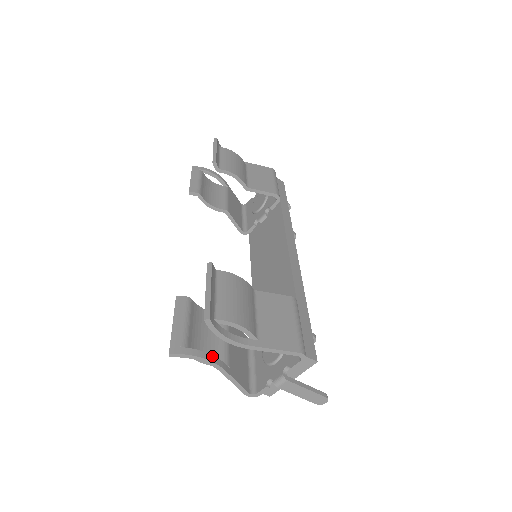
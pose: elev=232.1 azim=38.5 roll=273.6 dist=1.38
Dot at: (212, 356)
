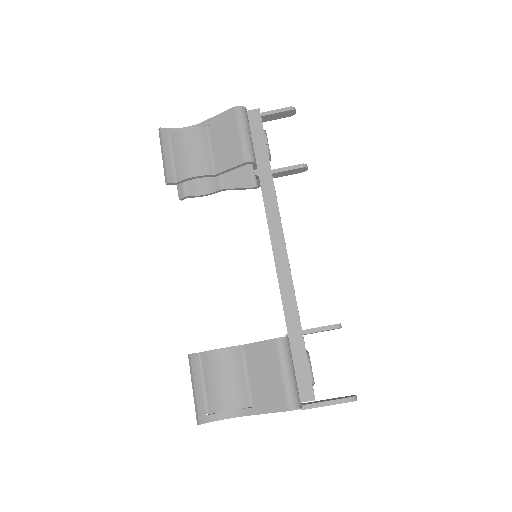
Dot at: occluded
